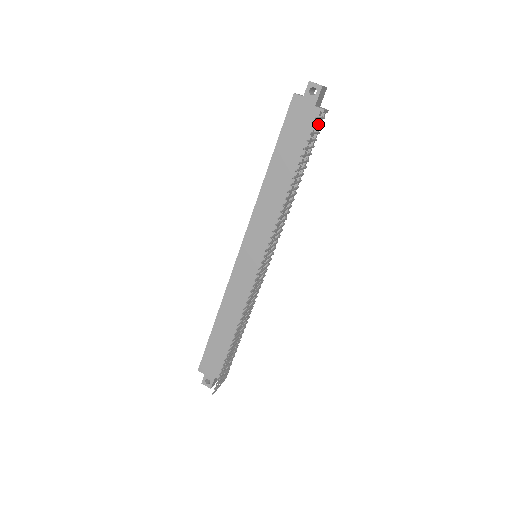
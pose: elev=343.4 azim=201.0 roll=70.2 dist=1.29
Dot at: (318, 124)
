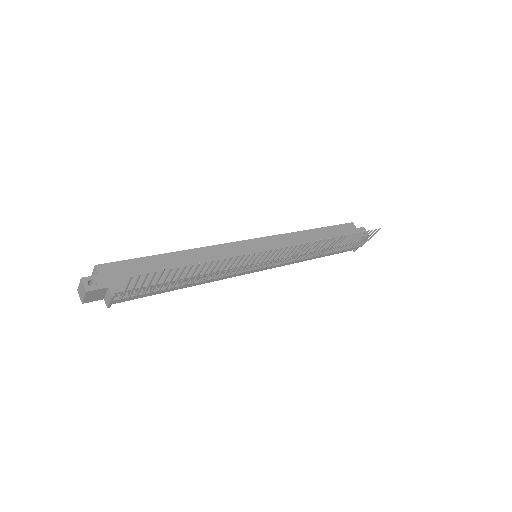
Dot at: (355, 245)
